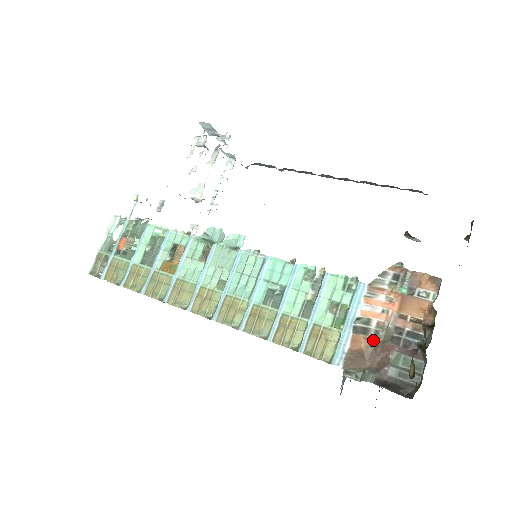
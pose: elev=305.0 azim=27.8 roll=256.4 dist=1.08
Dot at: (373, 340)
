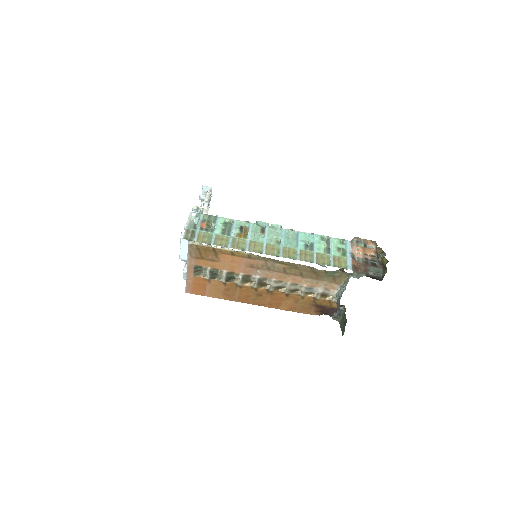
Dot at: (358, 263)
